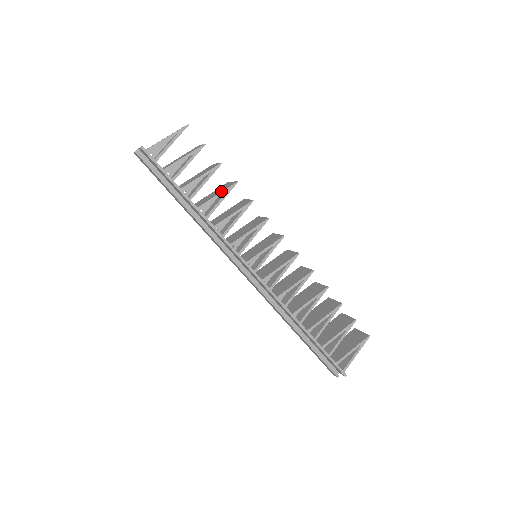
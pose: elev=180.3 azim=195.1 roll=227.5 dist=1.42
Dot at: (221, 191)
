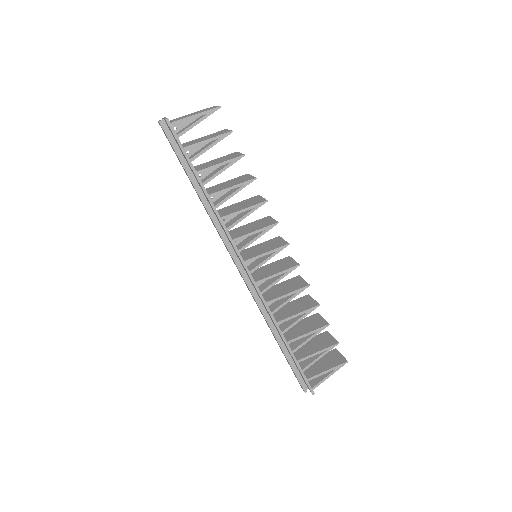
Dot at: (237, 183)
